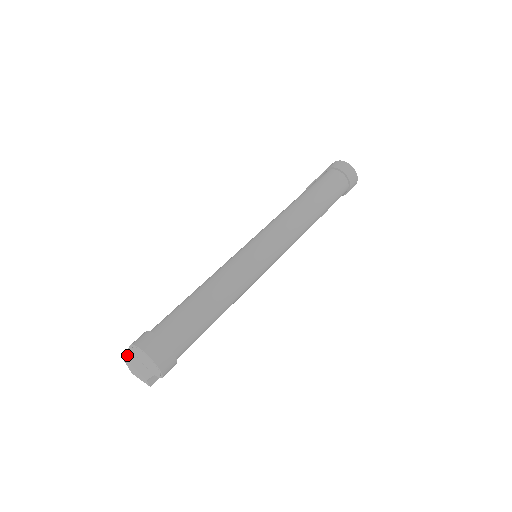
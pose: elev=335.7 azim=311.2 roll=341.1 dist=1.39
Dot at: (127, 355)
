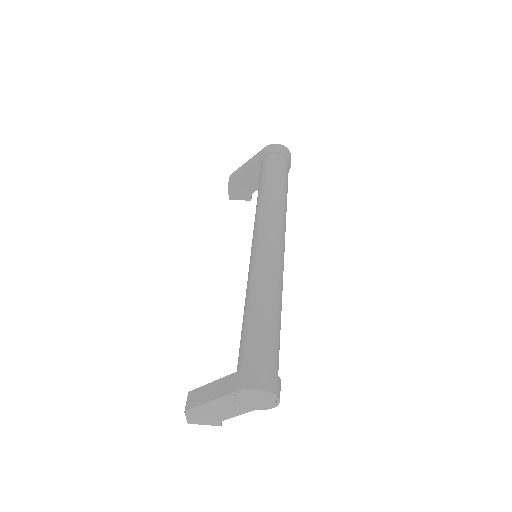
Dot at: (206, 405)
